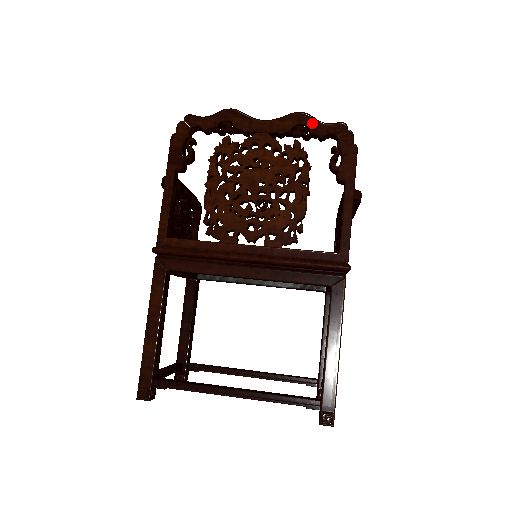
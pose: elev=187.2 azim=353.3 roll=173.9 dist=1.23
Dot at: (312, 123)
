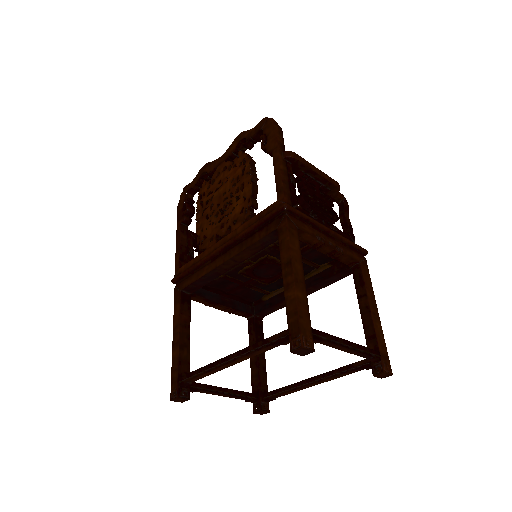
Dot at: (246, 134)
